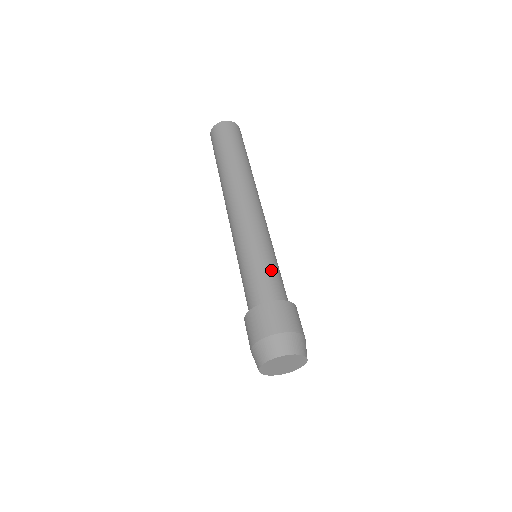
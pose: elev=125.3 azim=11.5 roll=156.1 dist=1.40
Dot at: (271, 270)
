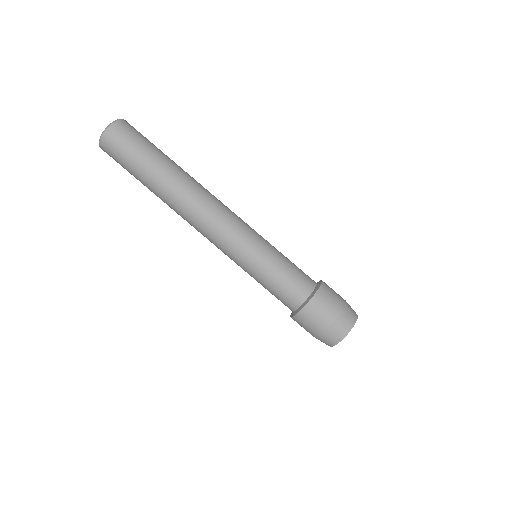
Dot at: (289, 264)
